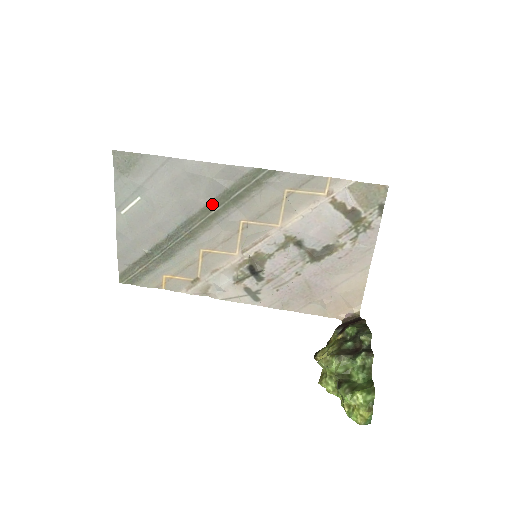
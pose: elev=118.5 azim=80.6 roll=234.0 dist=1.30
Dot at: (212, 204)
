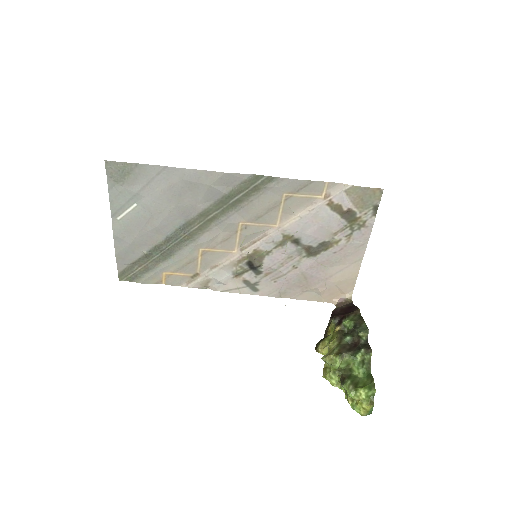
Dot at: (210, 208)
